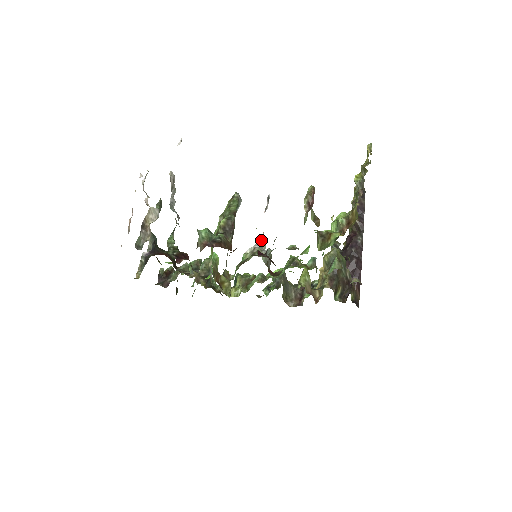
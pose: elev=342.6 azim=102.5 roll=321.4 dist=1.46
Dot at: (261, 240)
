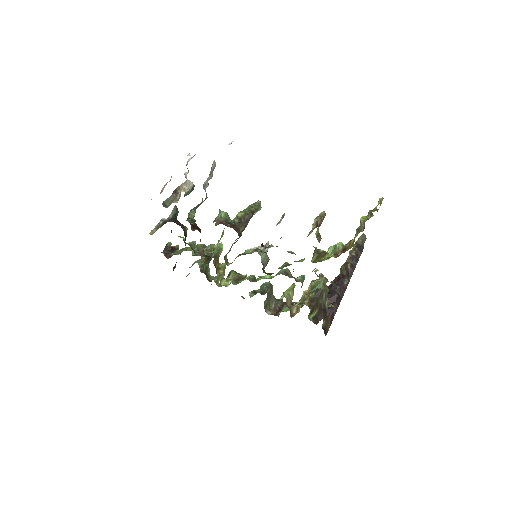
Dot at: (265, 245)
